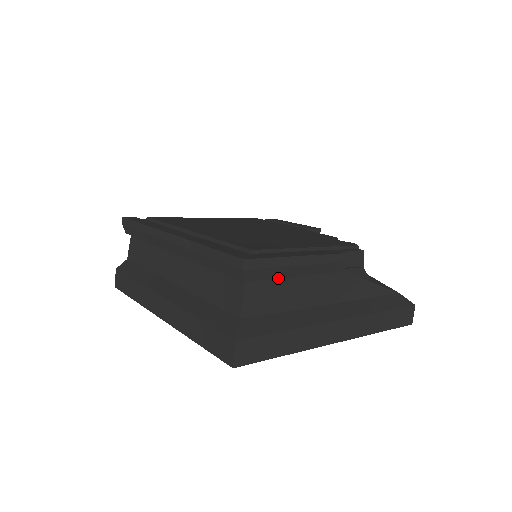
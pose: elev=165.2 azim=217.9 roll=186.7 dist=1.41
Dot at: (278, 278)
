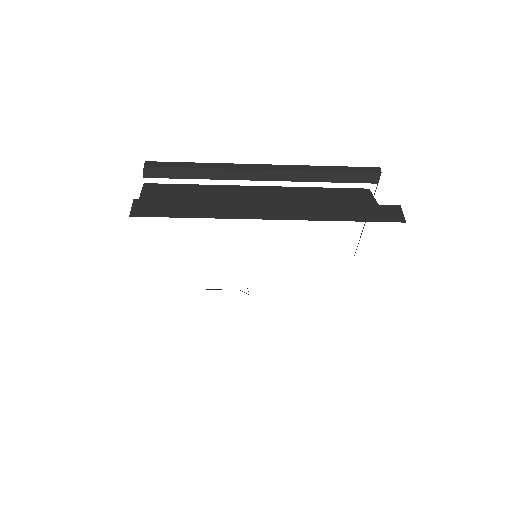
Dot at: occluded
